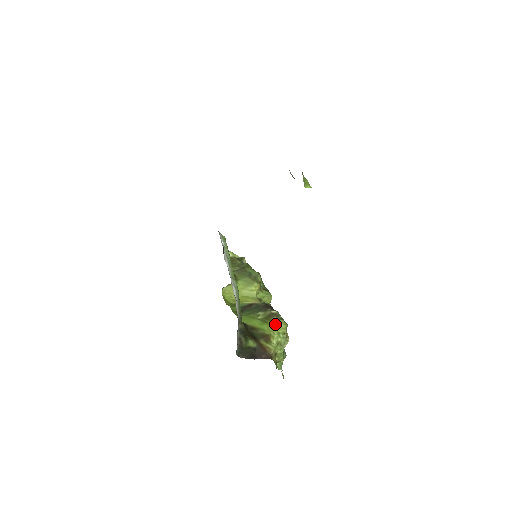
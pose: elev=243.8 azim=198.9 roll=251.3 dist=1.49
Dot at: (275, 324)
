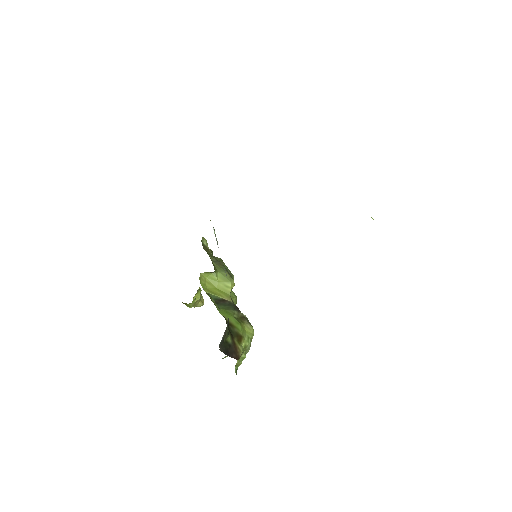
Dot at: (246, 327)
